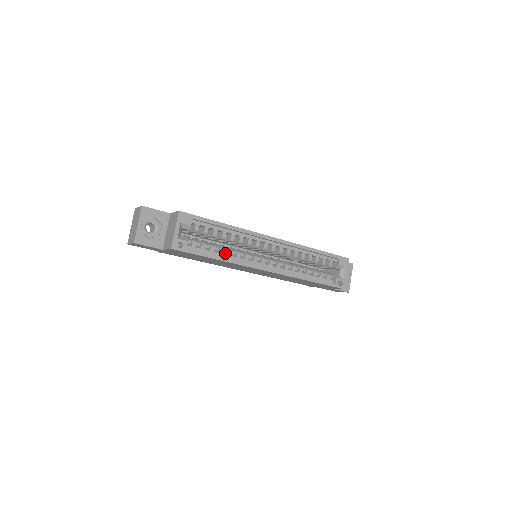
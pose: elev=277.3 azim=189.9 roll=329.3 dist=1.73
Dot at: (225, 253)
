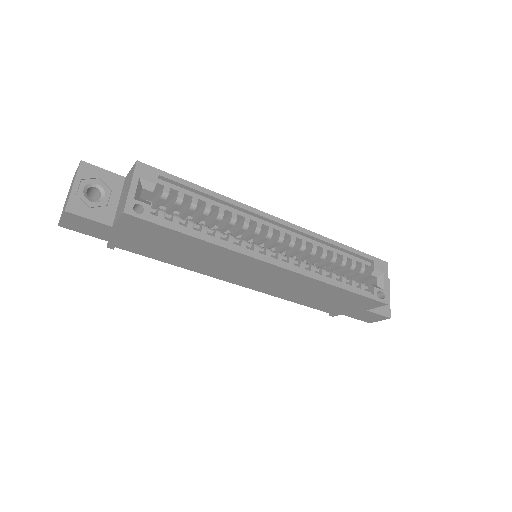
Dot at: occluded
